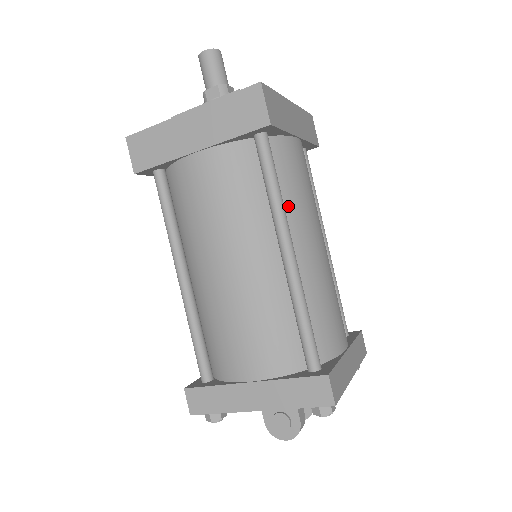
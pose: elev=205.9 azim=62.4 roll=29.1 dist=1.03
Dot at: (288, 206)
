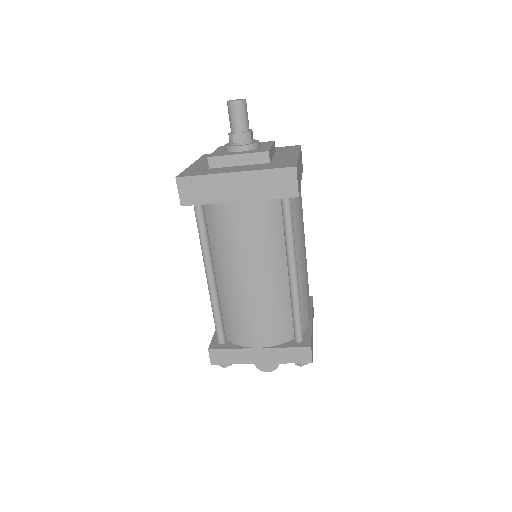
Dot at: (294, 239)
